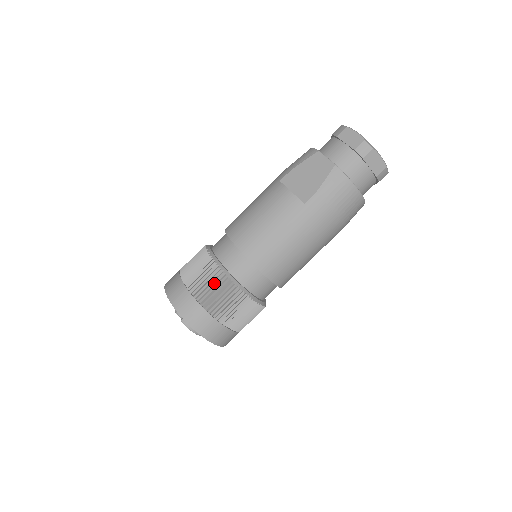
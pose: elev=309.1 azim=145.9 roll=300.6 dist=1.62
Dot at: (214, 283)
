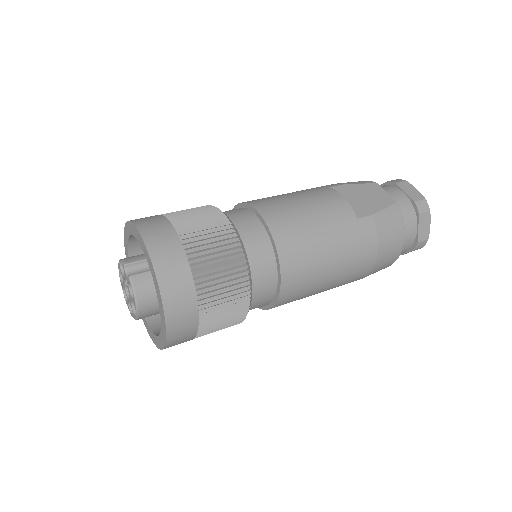
Dot at: (219, 244)
